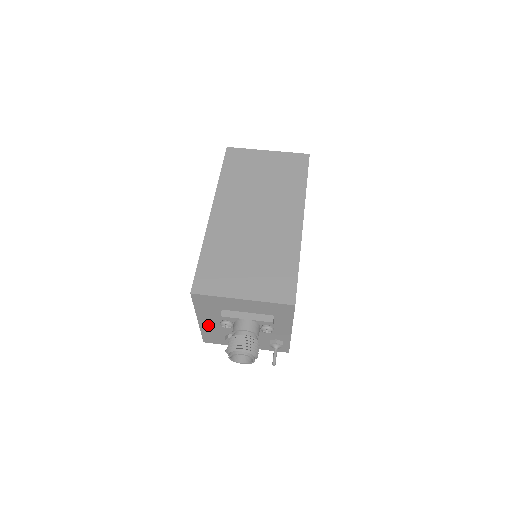
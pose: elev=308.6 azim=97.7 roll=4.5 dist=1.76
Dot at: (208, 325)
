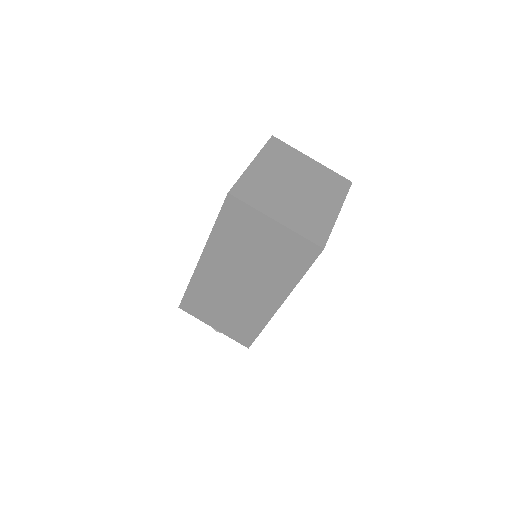
Dot at: occluded
